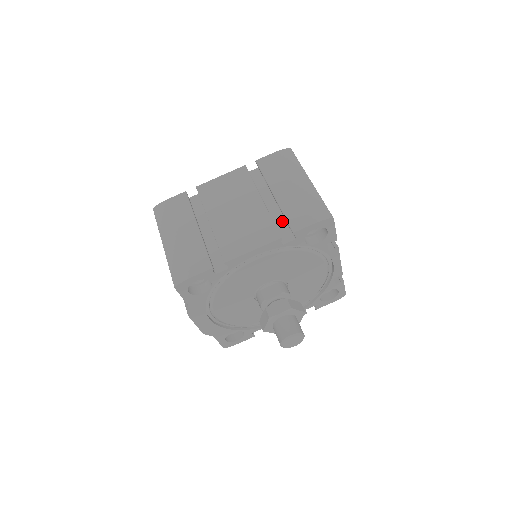
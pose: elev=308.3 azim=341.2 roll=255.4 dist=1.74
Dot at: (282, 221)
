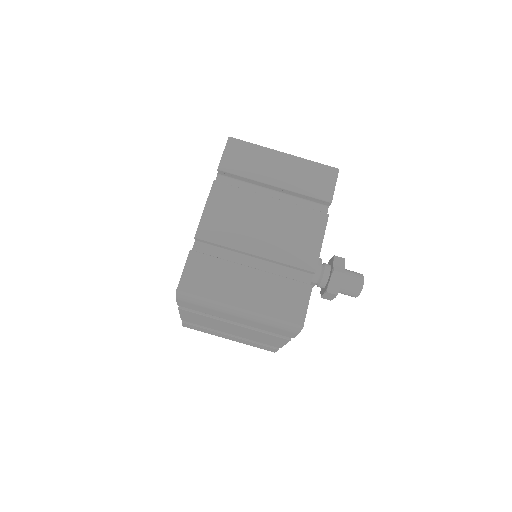
Dot at: occluded
